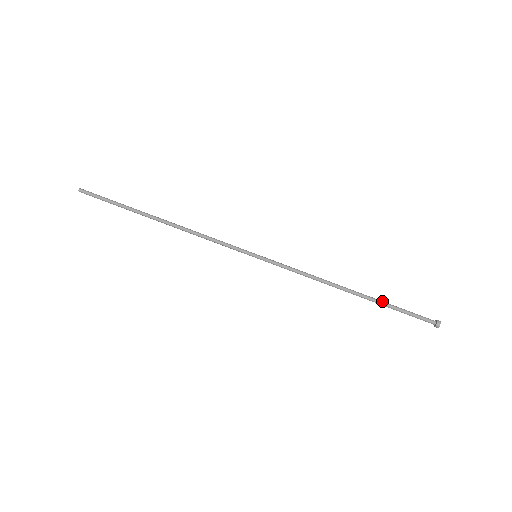
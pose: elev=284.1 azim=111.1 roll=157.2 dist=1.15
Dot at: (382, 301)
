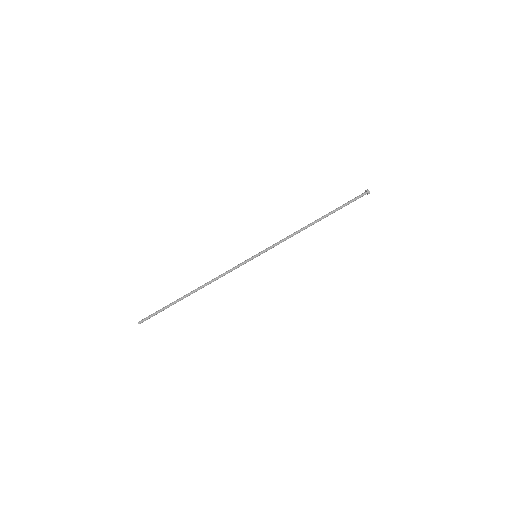
Dot at: (334, 211)
